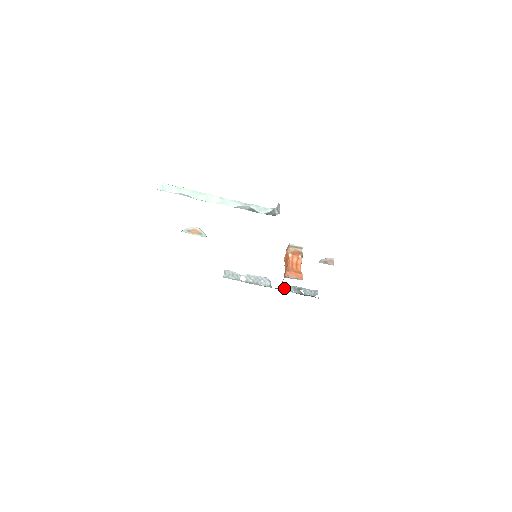
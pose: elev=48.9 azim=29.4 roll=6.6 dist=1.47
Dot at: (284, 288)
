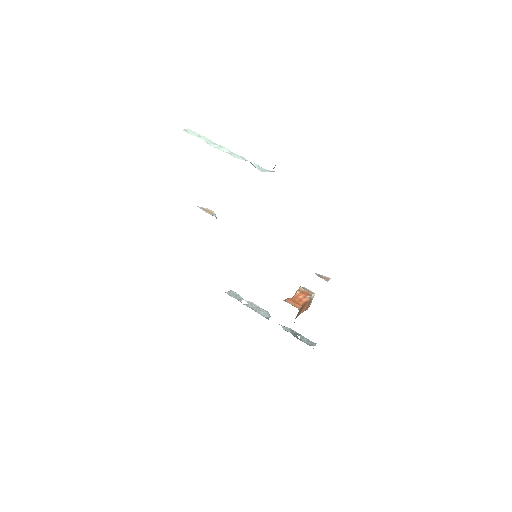
Dot at: occluded
